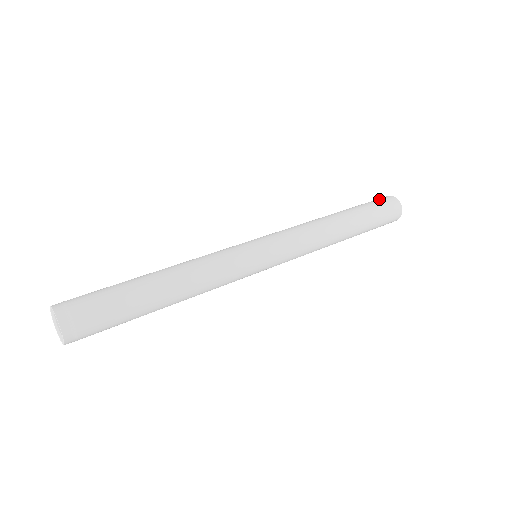
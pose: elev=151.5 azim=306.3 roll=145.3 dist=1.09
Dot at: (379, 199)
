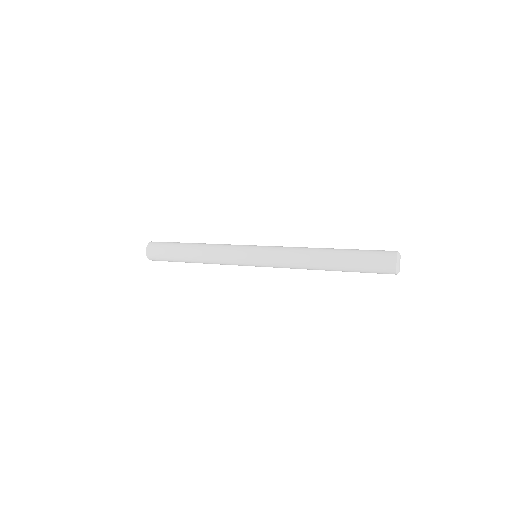
Dot at: (381, 250)
